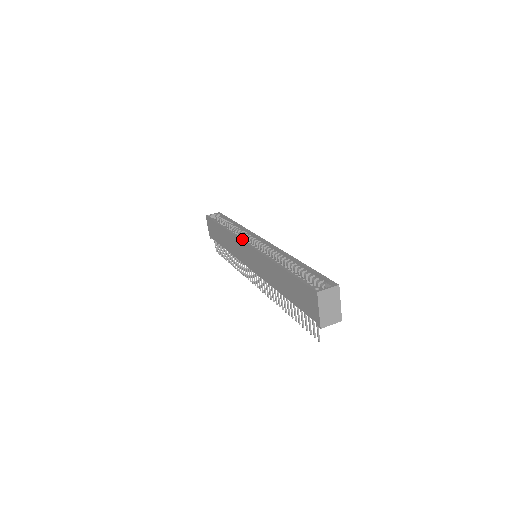
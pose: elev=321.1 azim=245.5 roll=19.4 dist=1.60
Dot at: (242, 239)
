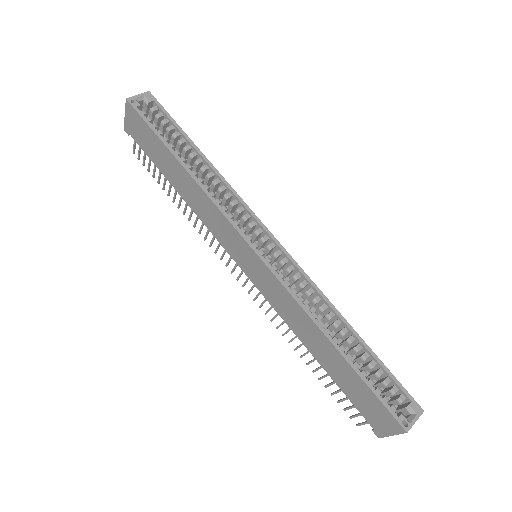
Dot at: (242, 233)
